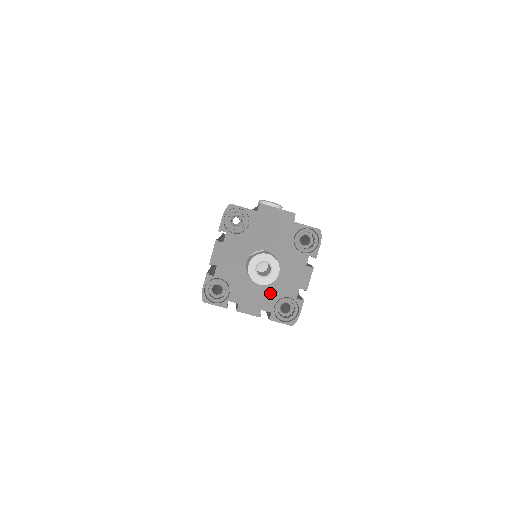
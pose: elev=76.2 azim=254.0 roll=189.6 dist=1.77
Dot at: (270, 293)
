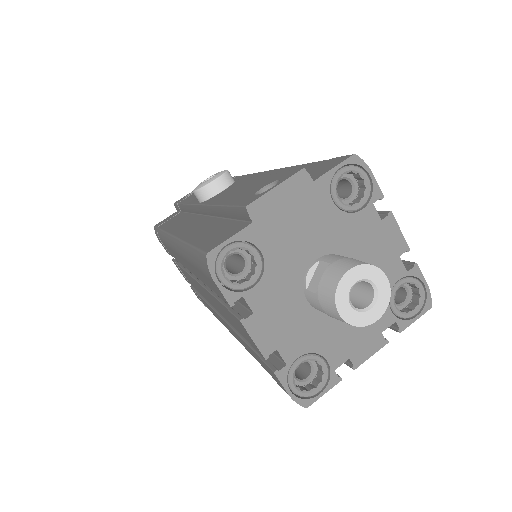
Dot at: occluded
